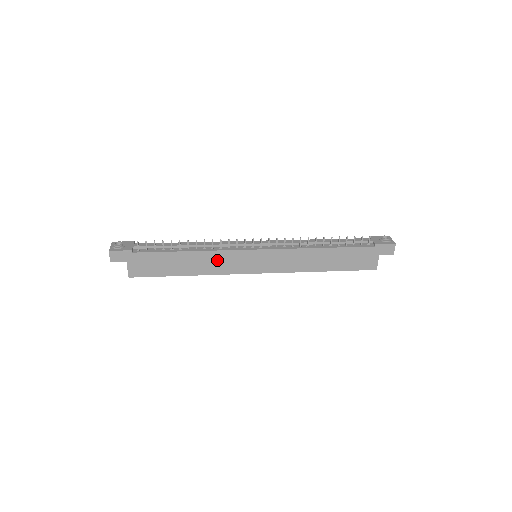
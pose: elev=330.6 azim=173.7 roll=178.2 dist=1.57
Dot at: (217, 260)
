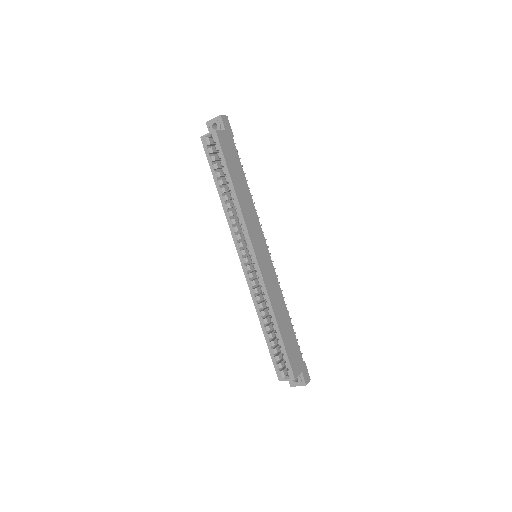
Dot at: (252, 216)
